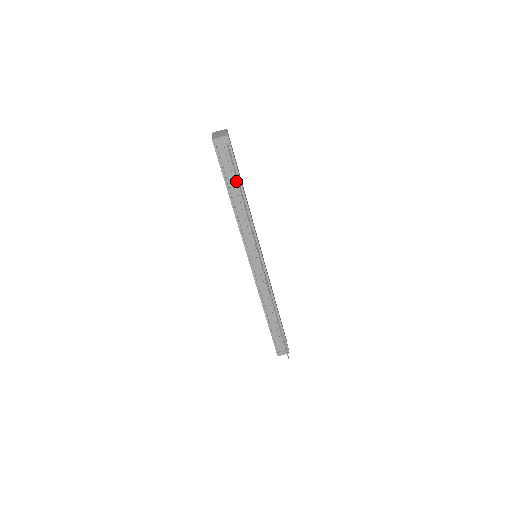
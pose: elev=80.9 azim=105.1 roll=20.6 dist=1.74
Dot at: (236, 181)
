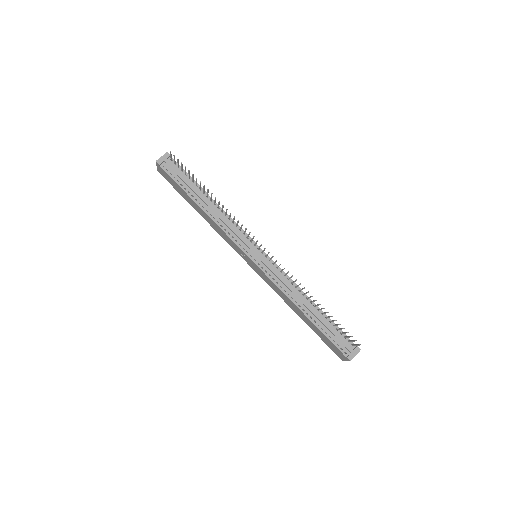
Dot at: (195, 187)
